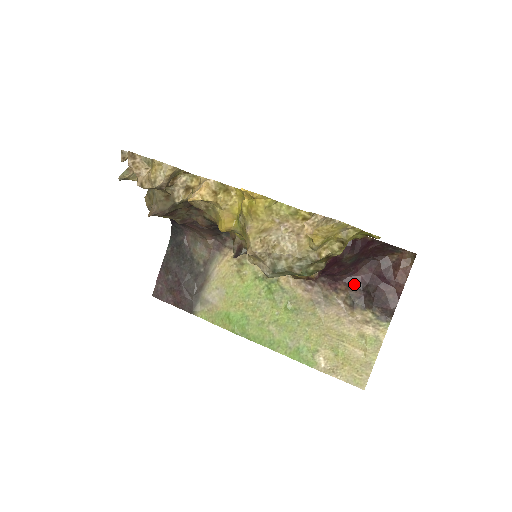
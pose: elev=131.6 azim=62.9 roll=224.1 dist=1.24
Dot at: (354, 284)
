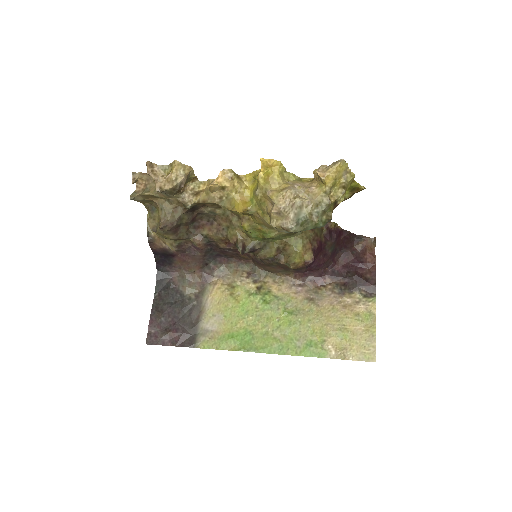
Dot at: (336, 275)
